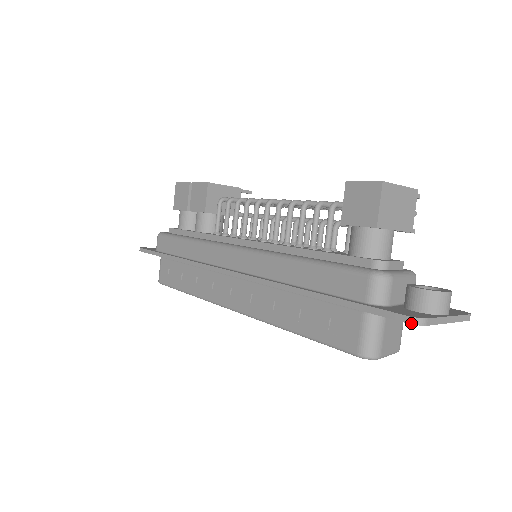
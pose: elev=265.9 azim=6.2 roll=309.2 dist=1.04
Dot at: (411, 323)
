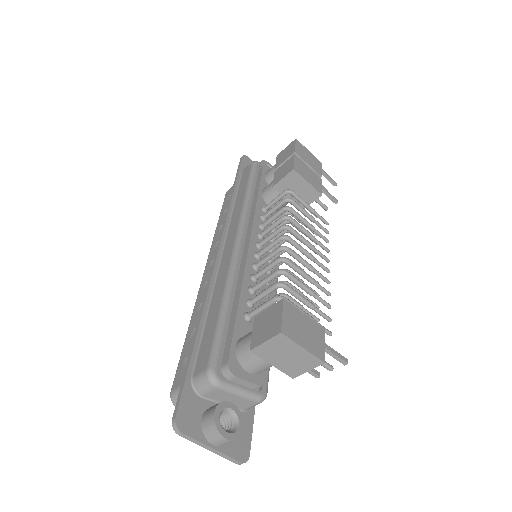
Dot at: (172, 422)
